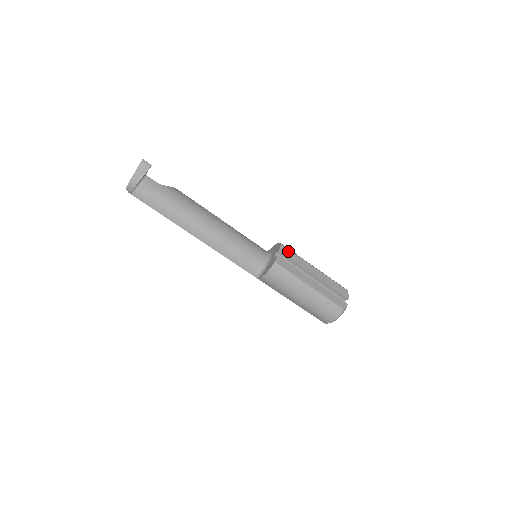
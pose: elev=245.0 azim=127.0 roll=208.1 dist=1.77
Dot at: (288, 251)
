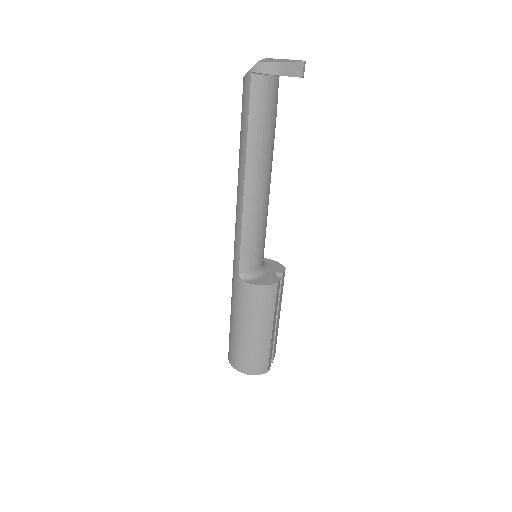
Dot at: occluded
